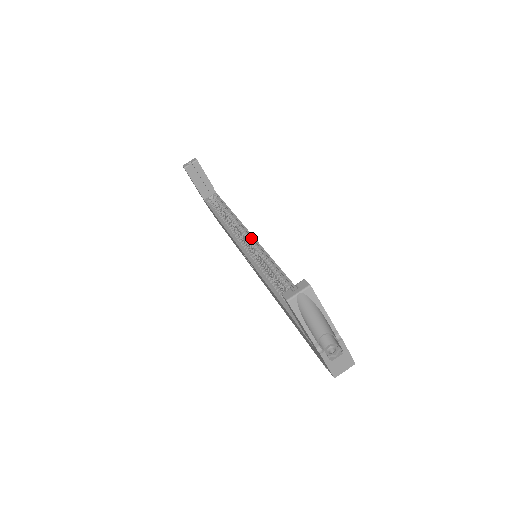
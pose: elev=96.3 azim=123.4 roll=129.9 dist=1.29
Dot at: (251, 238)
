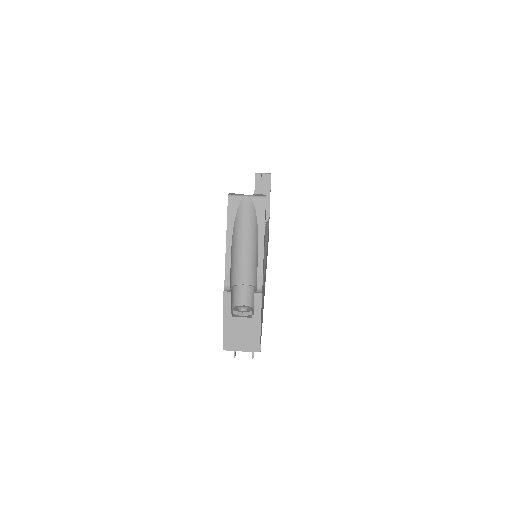
Dot at: occluded
